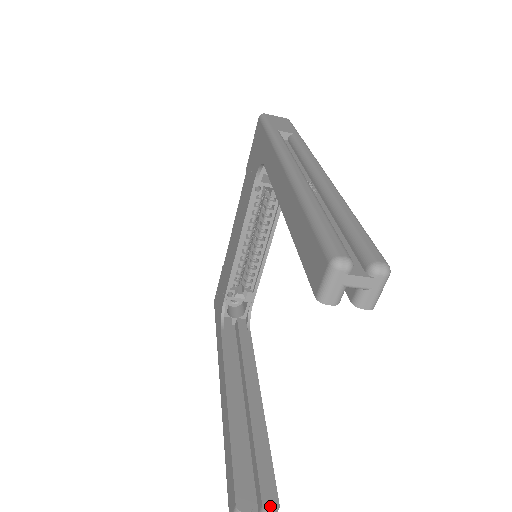
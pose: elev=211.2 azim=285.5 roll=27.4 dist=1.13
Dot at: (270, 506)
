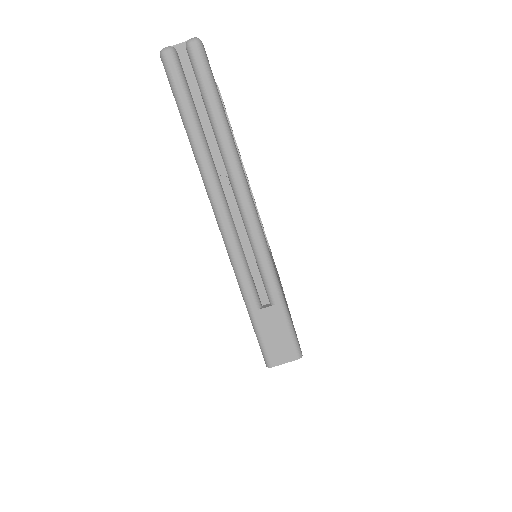
Dot at: occluded
